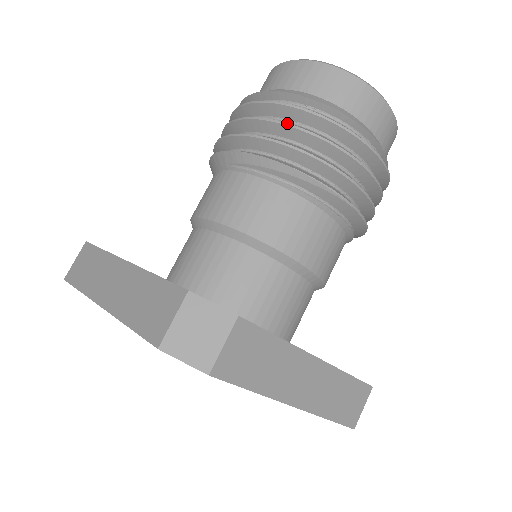
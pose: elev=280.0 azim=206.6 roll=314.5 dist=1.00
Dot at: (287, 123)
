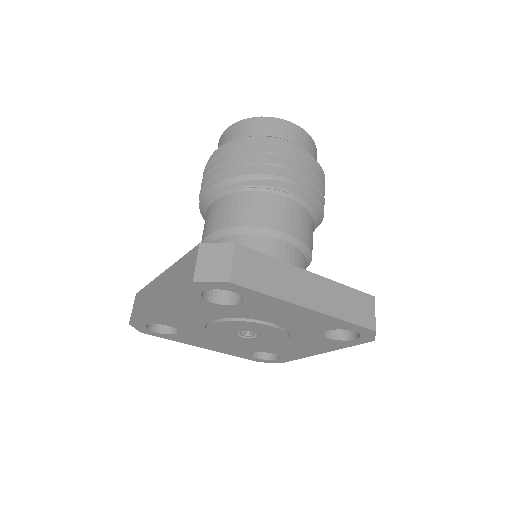
Dot at: (233, 155)
